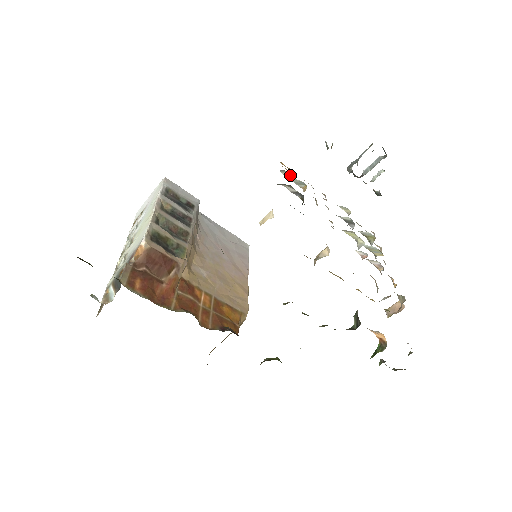
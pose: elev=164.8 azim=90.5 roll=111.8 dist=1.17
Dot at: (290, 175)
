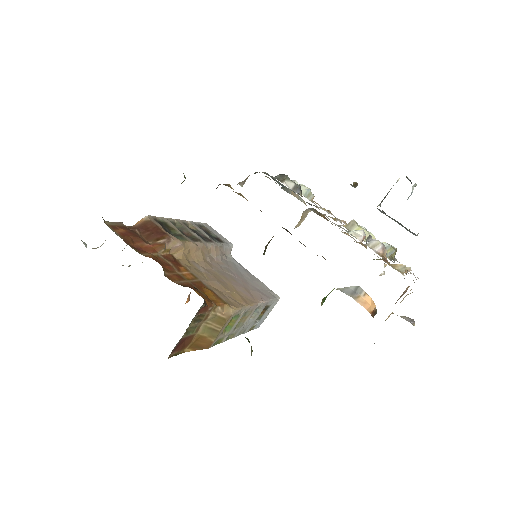
Dot at: occluded
